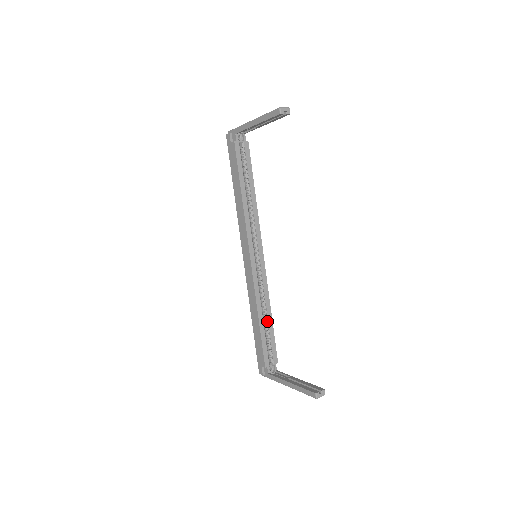
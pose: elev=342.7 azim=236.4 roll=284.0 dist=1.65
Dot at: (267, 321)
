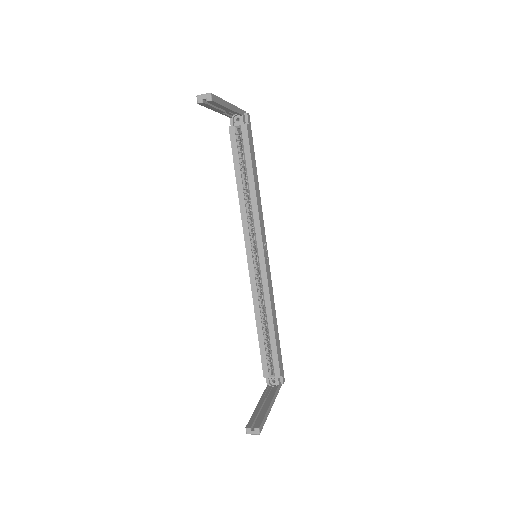
Dot at: (268, 329)
